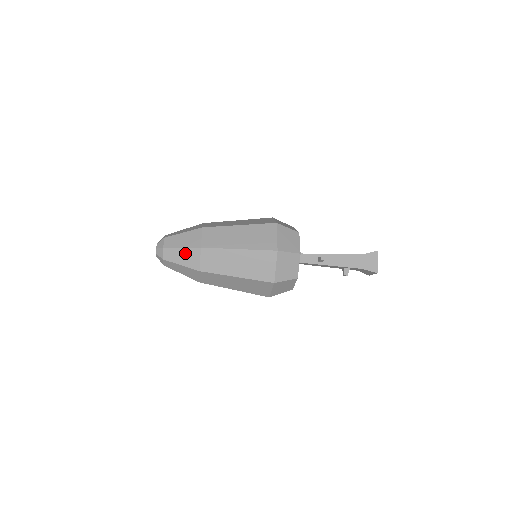
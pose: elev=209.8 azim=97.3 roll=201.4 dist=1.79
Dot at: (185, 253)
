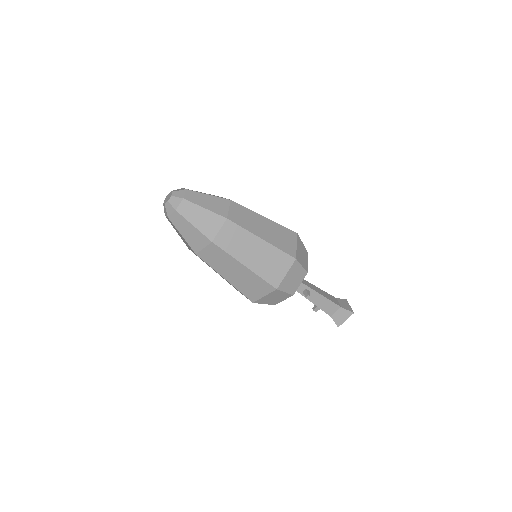
Dot at: (194, 232)
